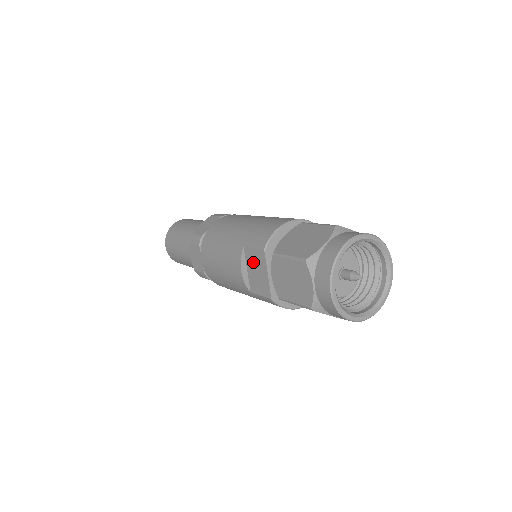
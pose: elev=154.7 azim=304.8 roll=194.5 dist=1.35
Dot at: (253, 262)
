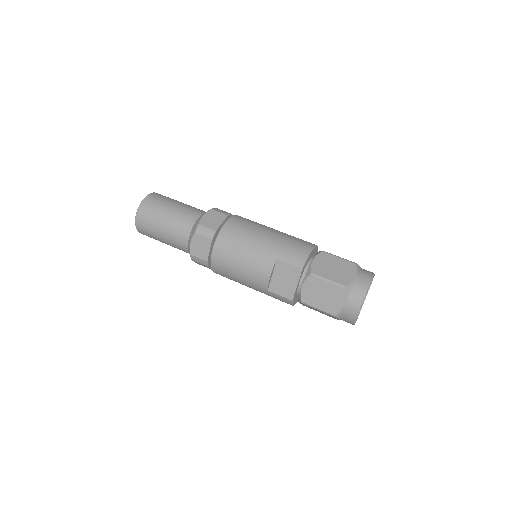
Dot at: (284, 272)
